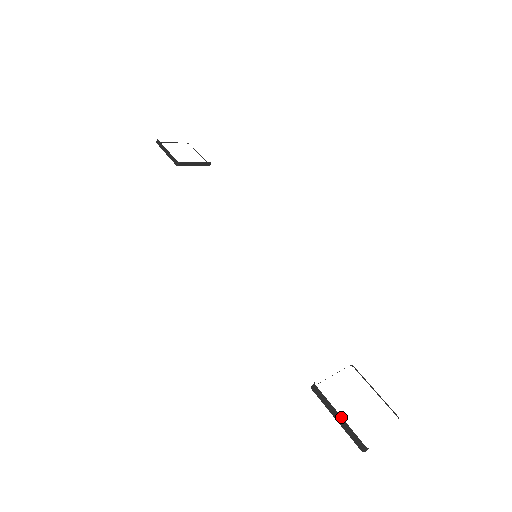
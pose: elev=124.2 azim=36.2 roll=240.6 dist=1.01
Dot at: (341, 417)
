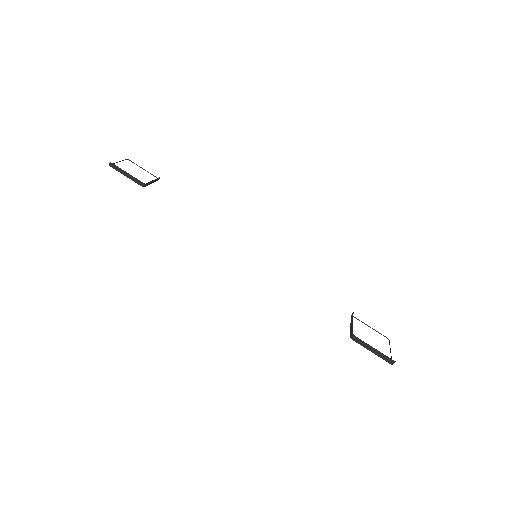
Dot at: (376, 350)
